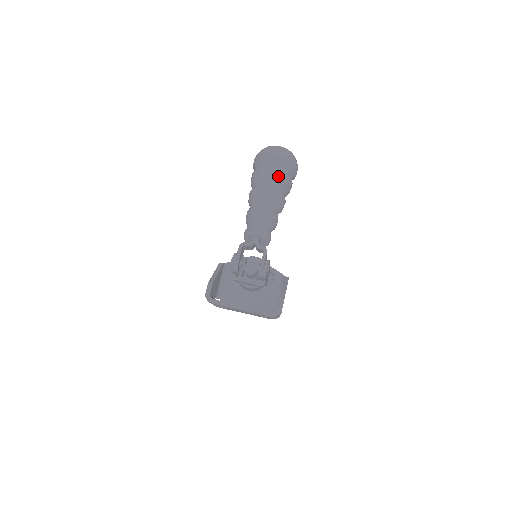
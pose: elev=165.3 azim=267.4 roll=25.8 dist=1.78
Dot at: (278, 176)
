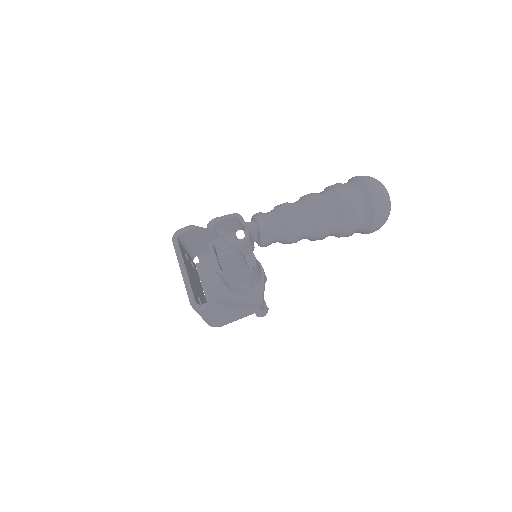
Dot at: (344, 203)
